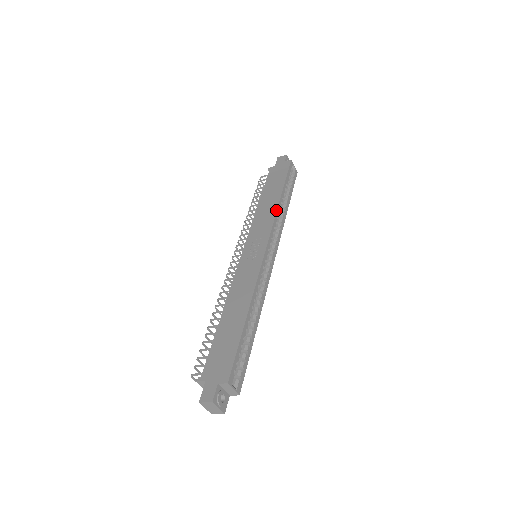
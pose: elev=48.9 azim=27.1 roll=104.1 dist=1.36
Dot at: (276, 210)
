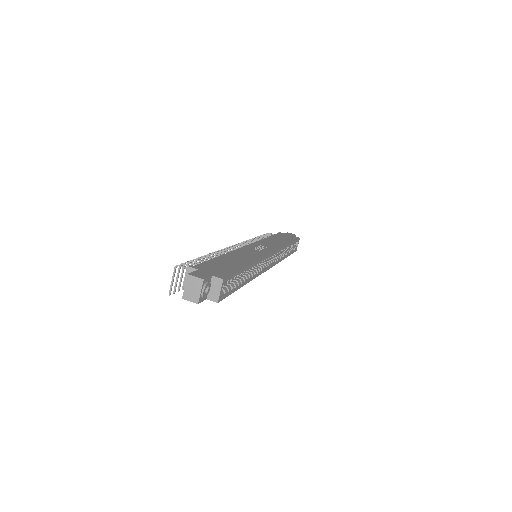
Dot at: (284, 245)
